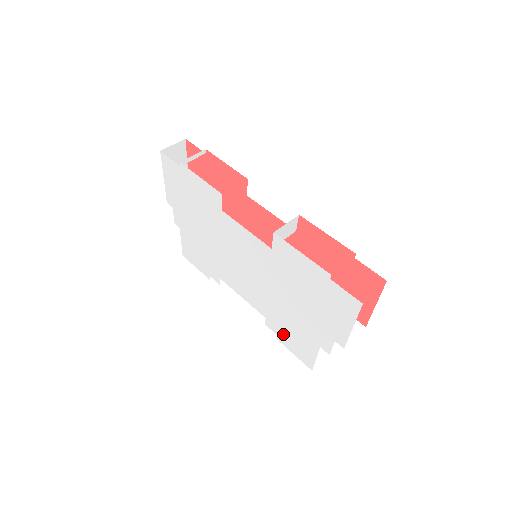
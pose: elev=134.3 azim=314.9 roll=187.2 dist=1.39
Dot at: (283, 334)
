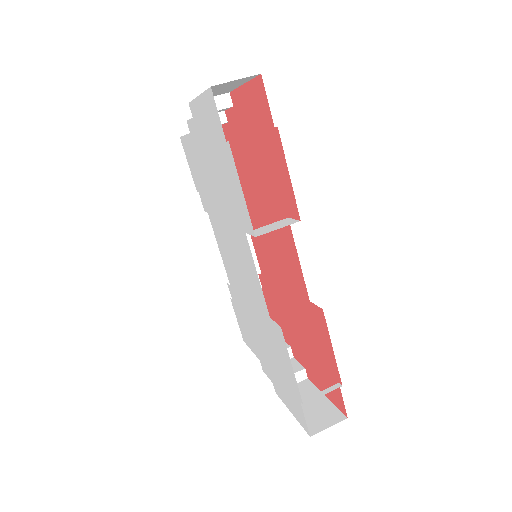
Dot at: (237, 309)
